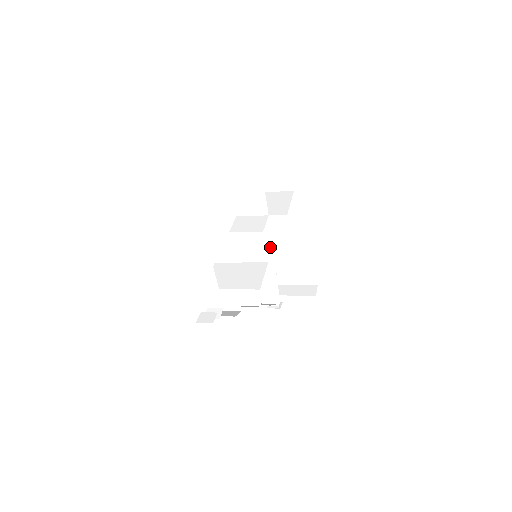
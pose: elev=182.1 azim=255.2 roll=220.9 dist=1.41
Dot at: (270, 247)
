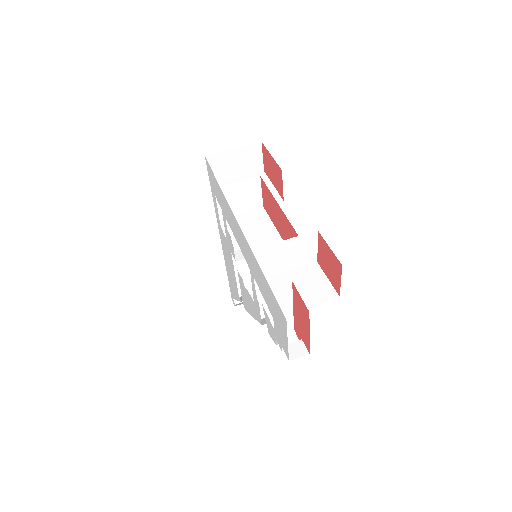
Dot at: occluded
